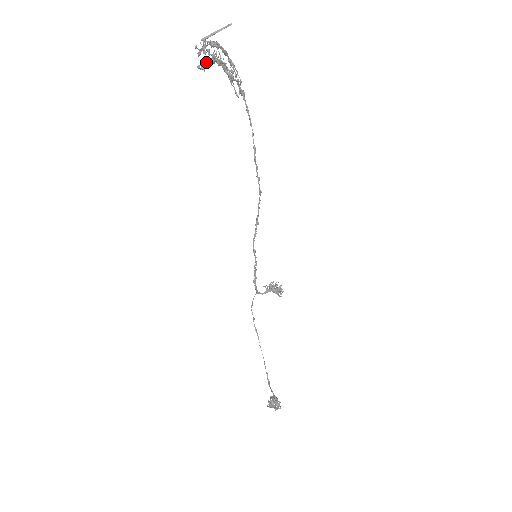
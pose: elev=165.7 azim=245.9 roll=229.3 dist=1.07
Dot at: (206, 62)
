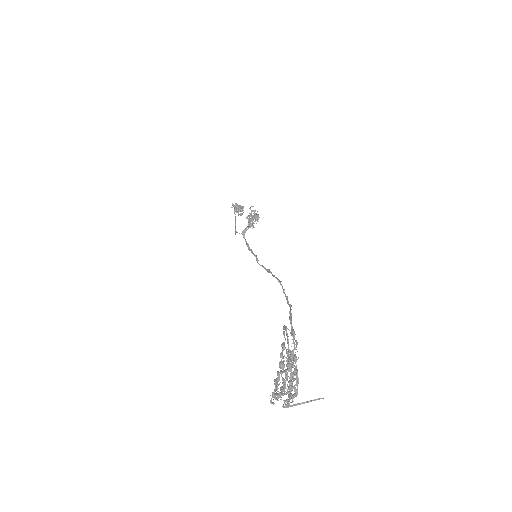
Dot at: occluded
